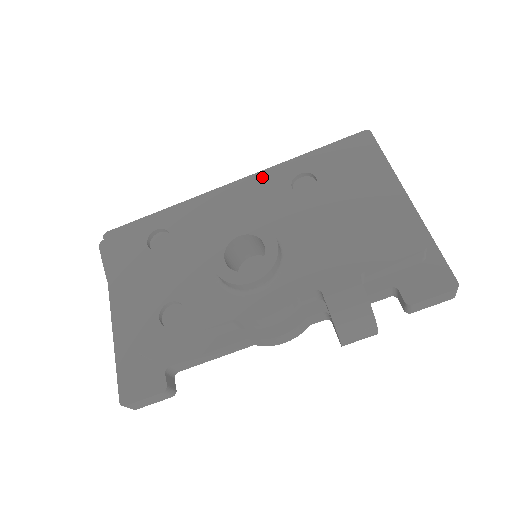
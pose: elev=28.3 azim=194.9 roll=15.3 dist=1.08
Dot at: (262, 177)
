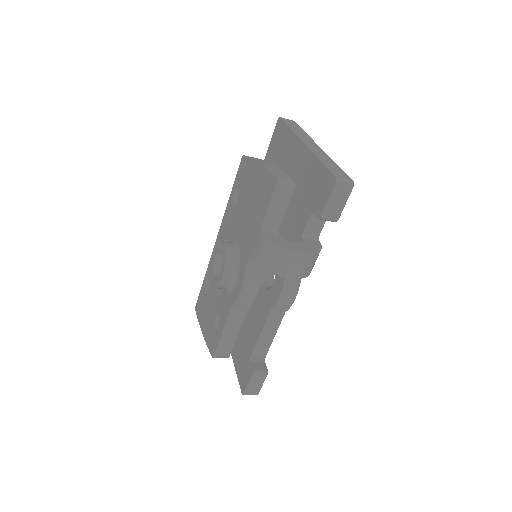
Dot at: occluded
